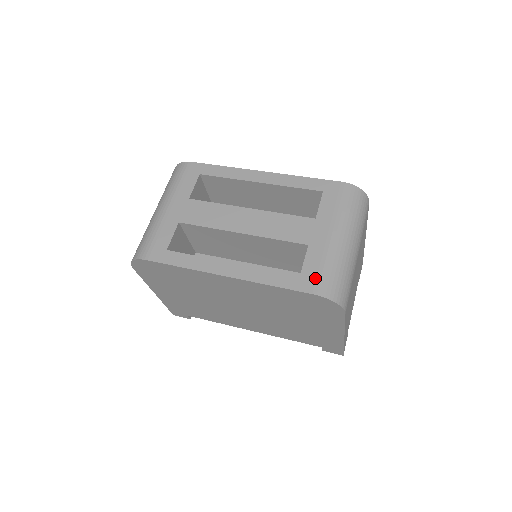
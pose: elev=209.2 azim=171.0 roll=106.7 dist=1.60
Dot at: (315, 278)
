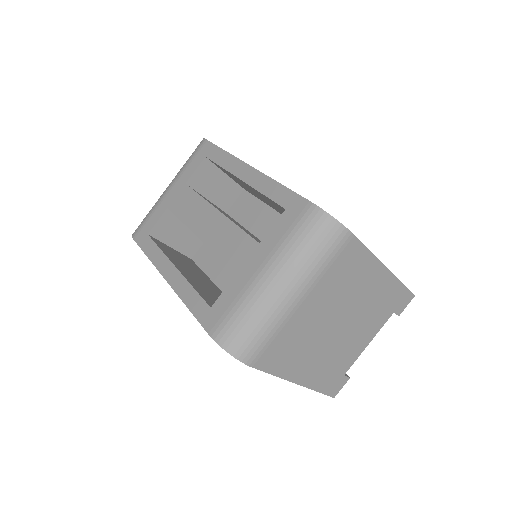
Dot at: (219, 317)
